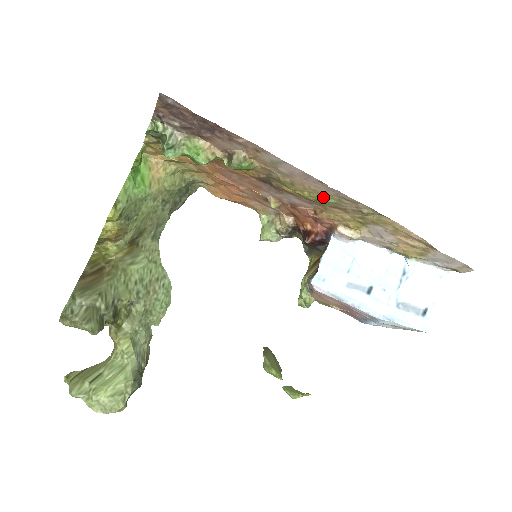
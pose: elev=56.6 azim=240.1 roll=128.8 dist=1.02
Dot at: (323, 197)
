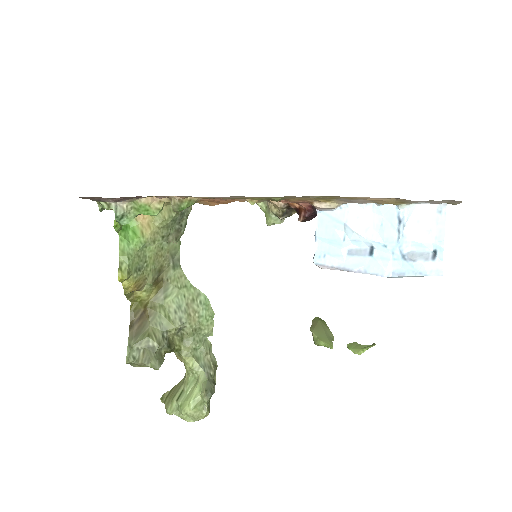
Dot at: (270, 198)
